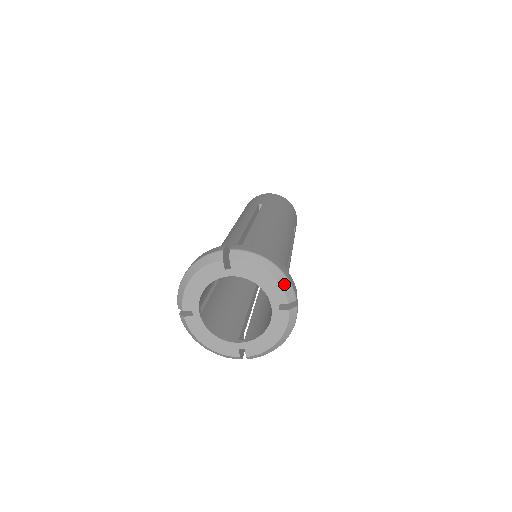
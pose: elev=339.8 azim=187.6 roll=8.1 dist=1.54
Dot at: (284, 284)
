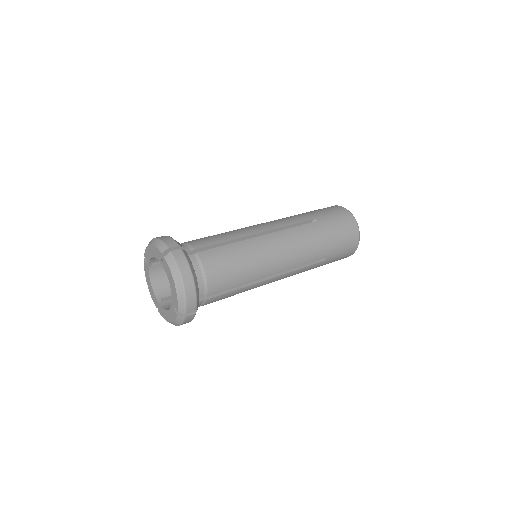
Dot at: (180, 300)
